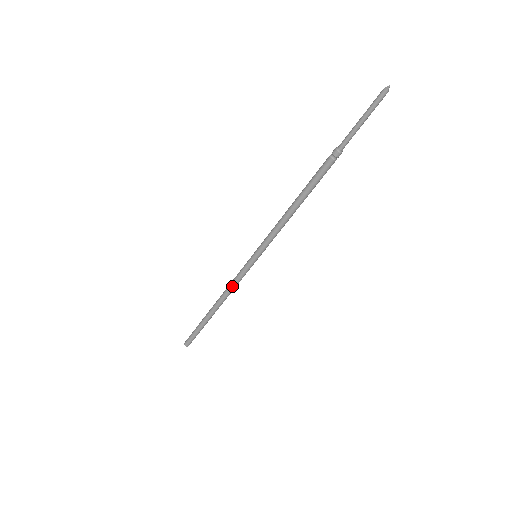
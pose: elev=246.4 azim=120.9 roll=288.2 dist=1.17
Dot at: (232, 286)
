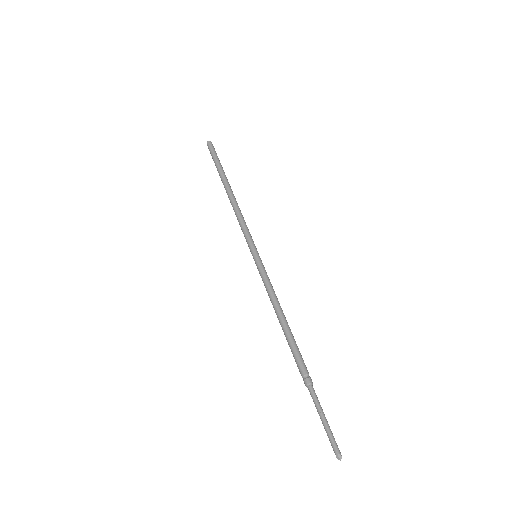
Dot at: (238, 221)
